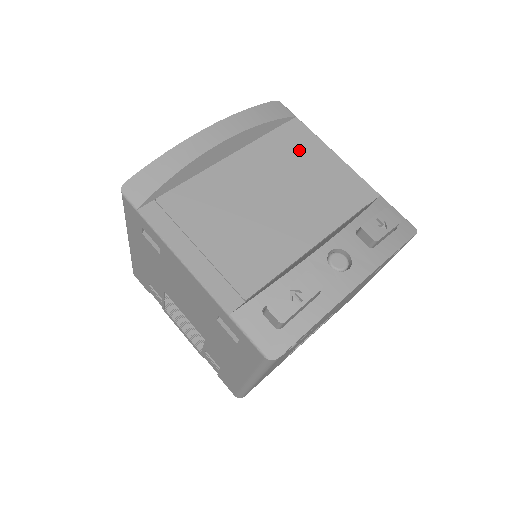
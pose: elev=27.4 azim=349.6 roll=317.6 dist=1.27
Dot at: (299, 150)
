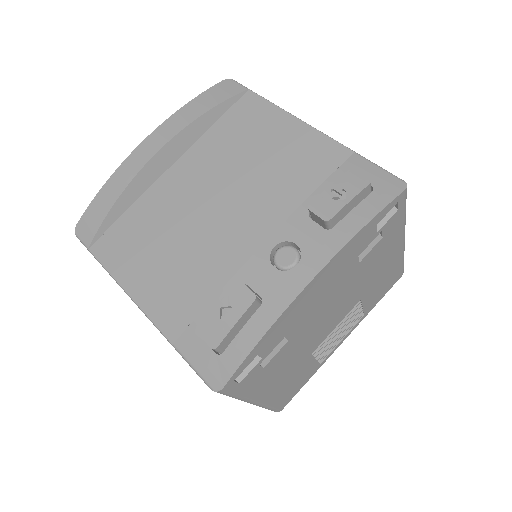
Dot at: (251, 129)
